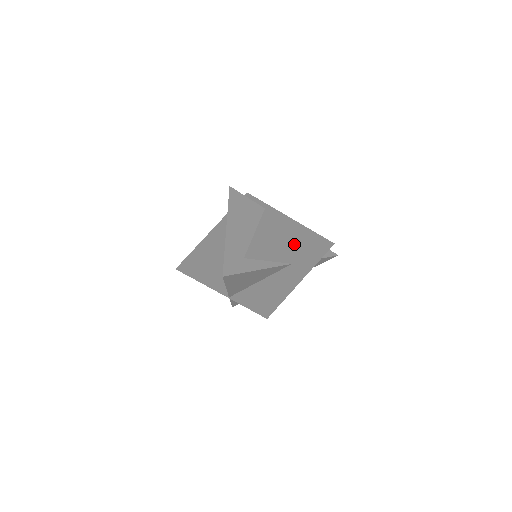
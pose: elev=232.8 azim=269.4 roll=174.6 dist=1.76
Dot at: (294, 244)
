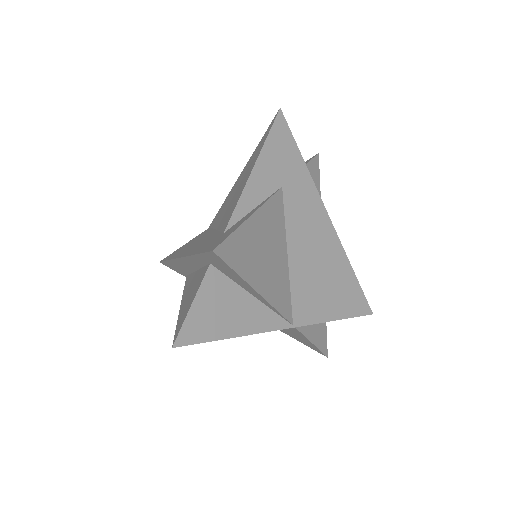
Dot at: (252, 164)
